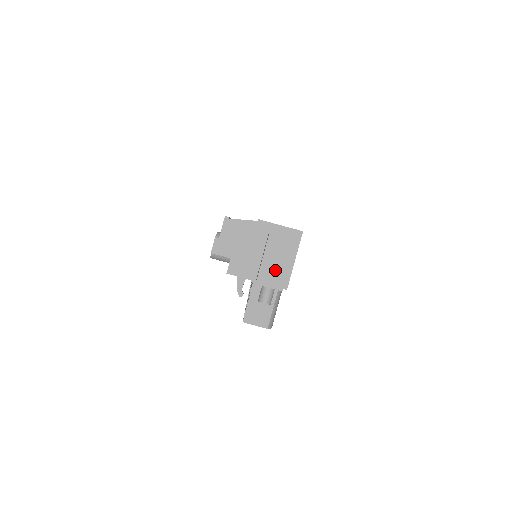
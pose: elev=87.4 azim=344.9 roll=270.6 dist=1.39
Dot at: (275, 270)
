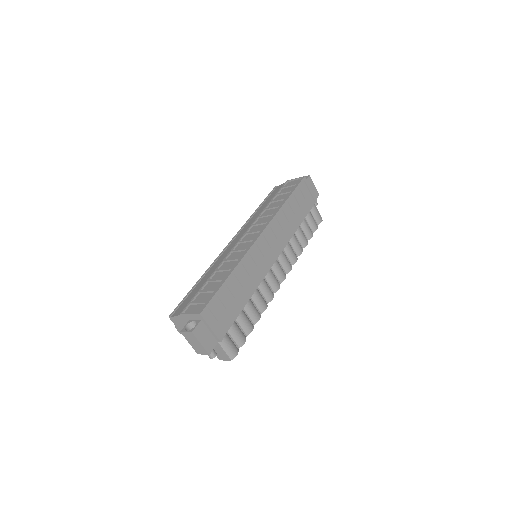
Dot at: (198, 347)
